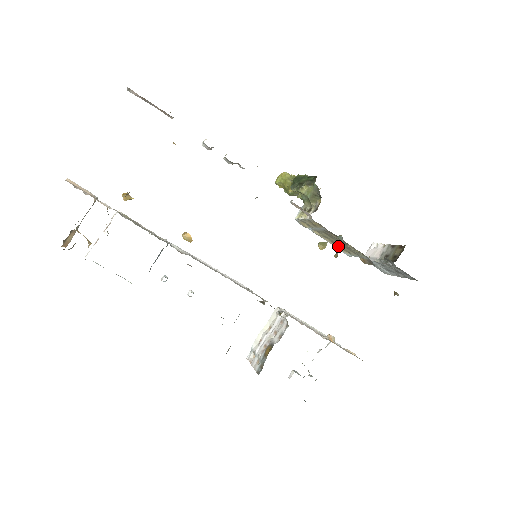
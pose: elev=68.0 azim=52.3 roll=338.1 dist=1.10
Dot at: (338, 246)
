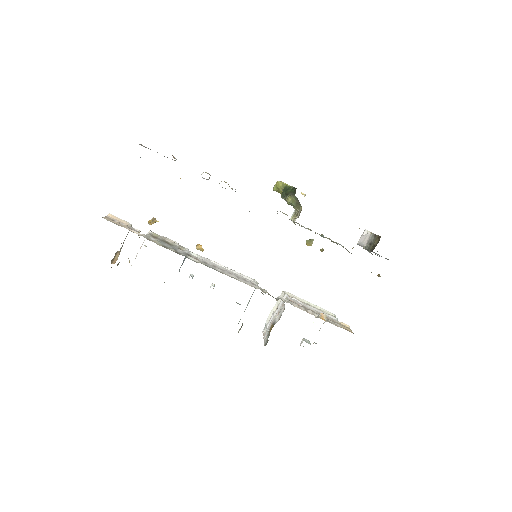
Dot at: (329, 238)
